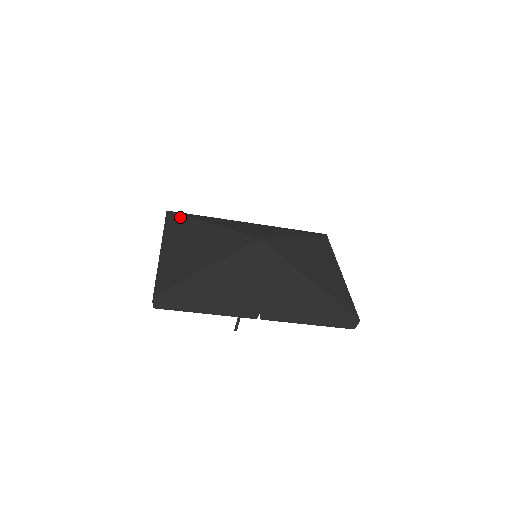
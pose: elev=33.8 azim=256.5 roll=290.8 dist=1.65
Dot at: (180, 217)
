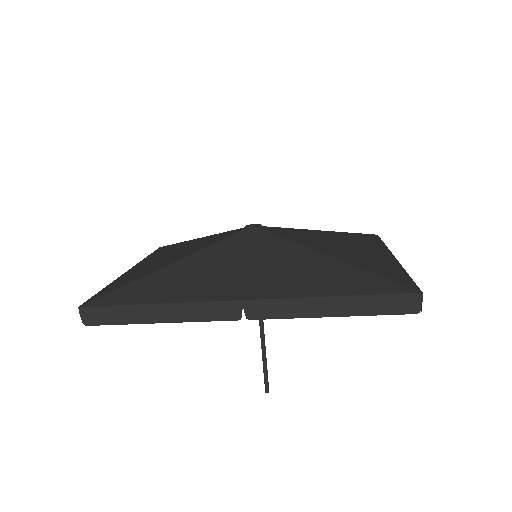
Dot at: (170, 246)
